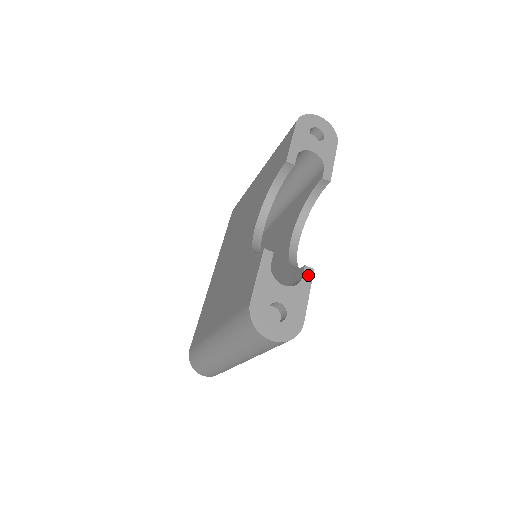
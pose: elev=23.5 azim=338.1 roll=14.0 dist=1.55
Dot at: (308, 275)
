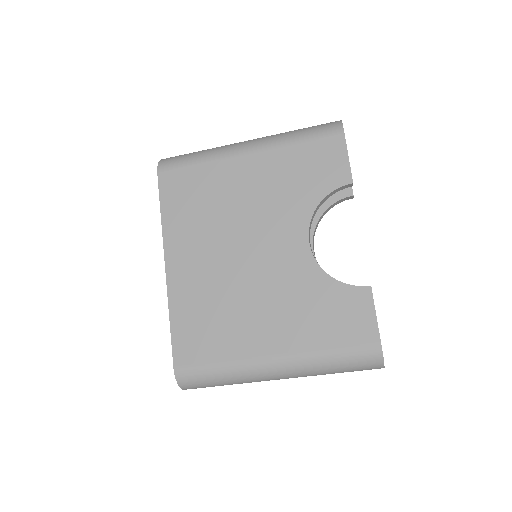
Dot at: occluded
